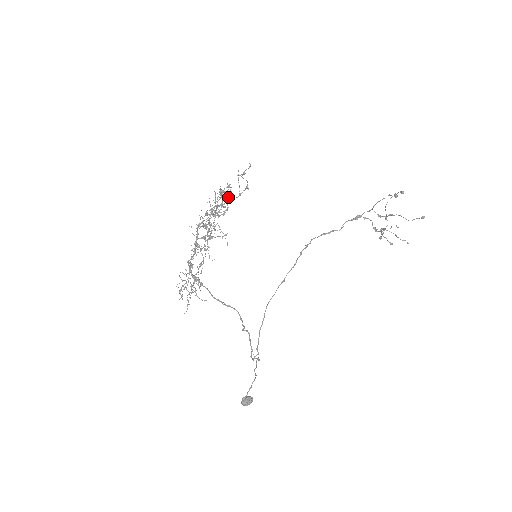
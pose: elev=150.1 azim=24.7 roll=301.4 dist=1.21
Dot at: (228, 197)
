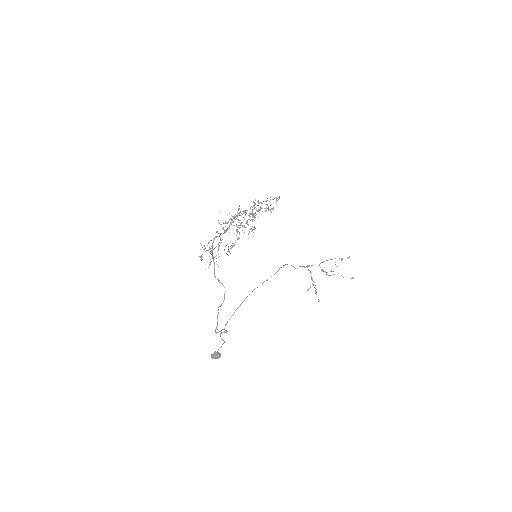
Dot at: occluded
